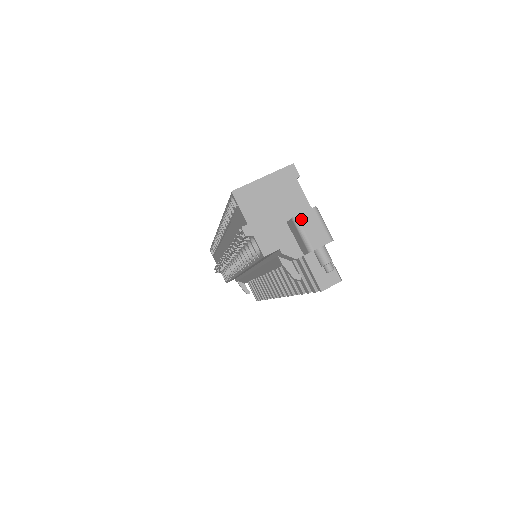
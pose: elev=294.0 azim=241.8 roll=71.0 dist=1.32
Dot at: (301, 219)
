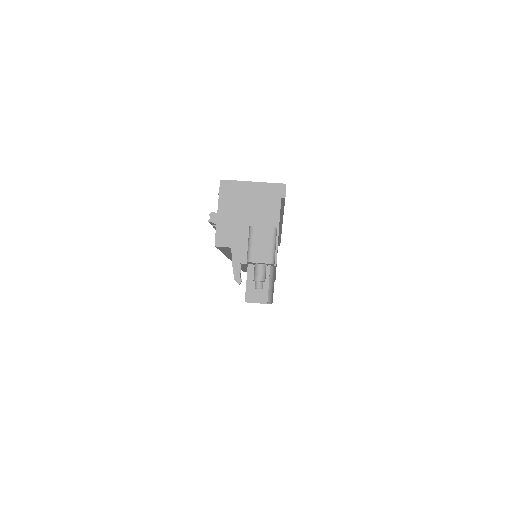
Dot at: (256, 231)
